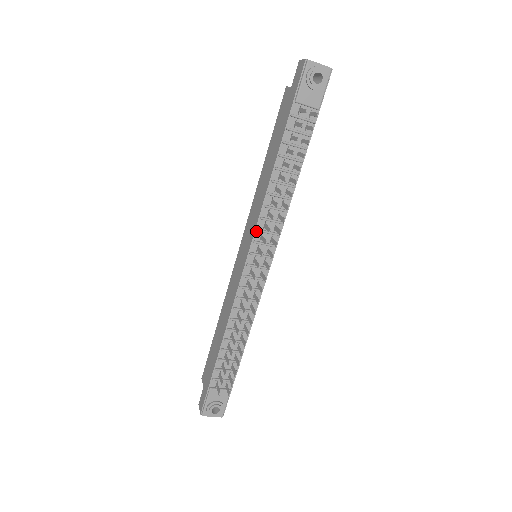
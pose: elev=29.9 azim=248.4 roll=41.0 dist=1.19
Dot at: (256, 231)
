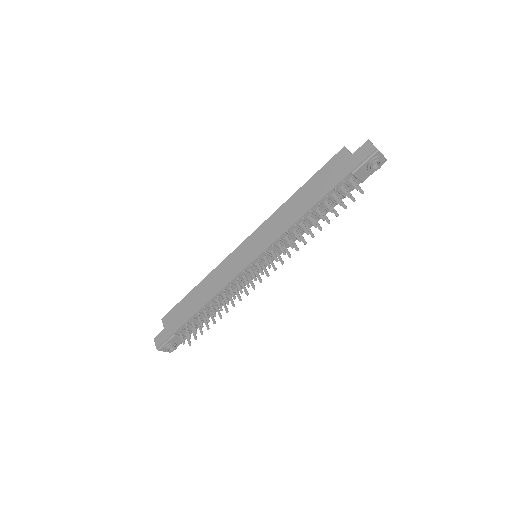
Dot at: (271, 246)
